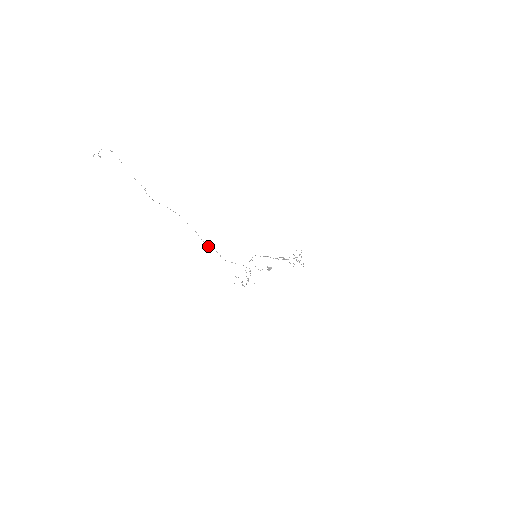
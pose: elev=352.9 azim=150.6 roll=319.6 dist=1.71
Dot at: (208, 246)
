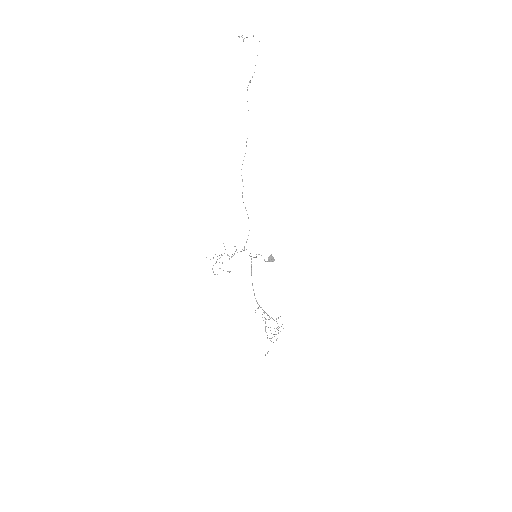
Dot at: occluded
